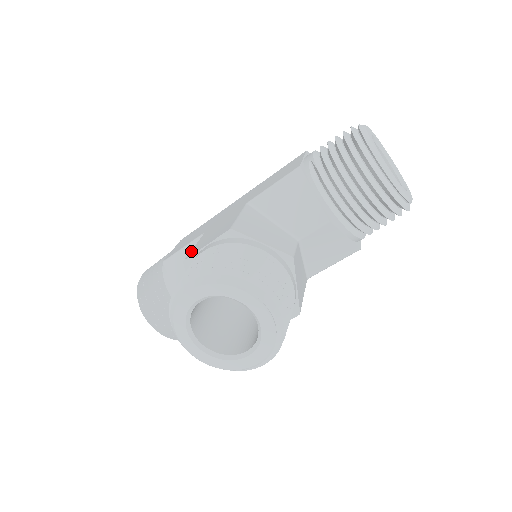
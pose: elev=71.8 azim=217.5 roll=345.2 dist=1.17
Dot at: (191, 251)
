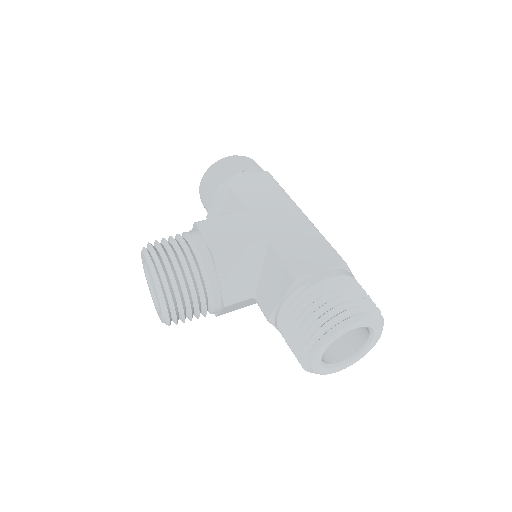
Dot at: (208, 220)
